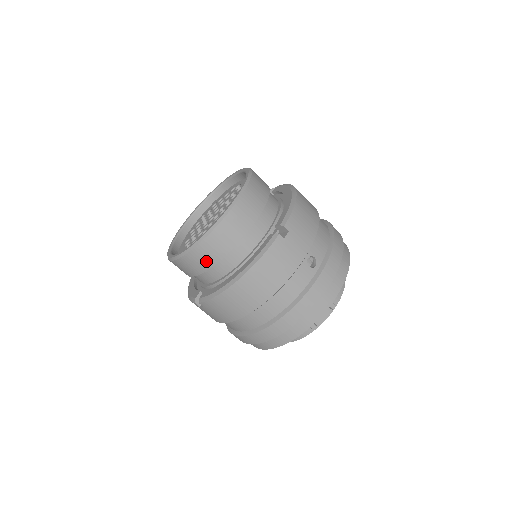
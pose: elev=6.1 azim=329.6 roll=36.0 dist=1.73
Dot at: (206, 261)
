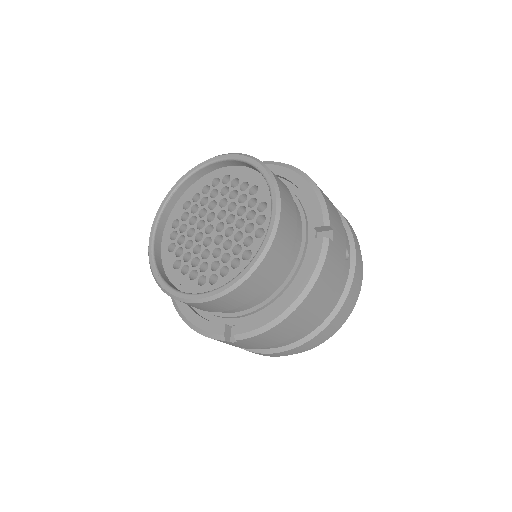
Dot at: (251, 293)
